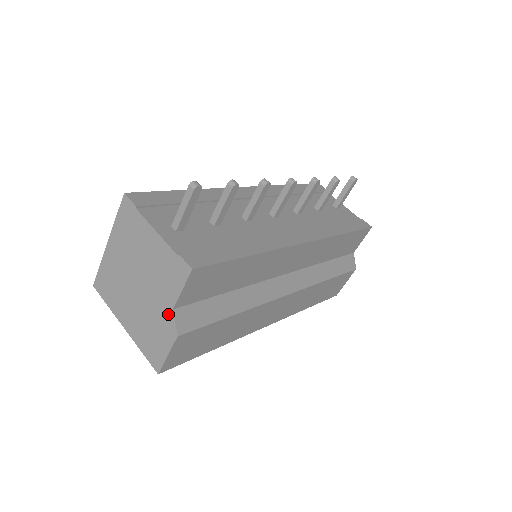
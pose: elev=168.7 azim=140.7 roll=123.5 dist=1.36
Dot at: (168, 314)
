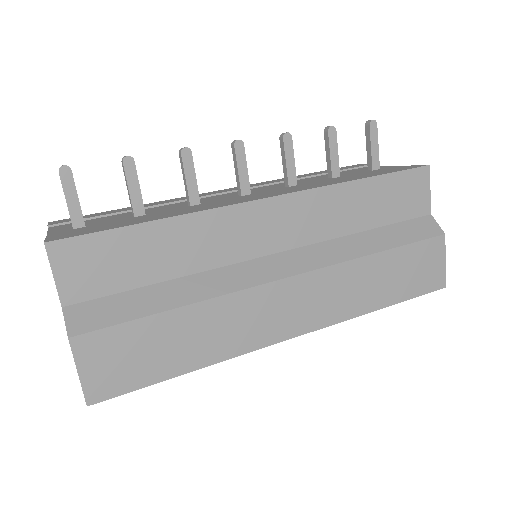
Dot at: occluded
